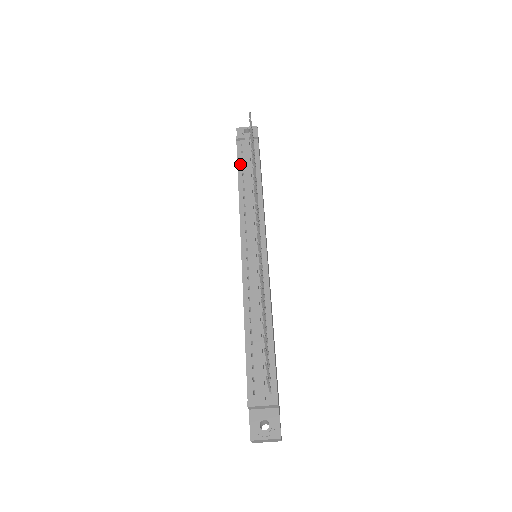
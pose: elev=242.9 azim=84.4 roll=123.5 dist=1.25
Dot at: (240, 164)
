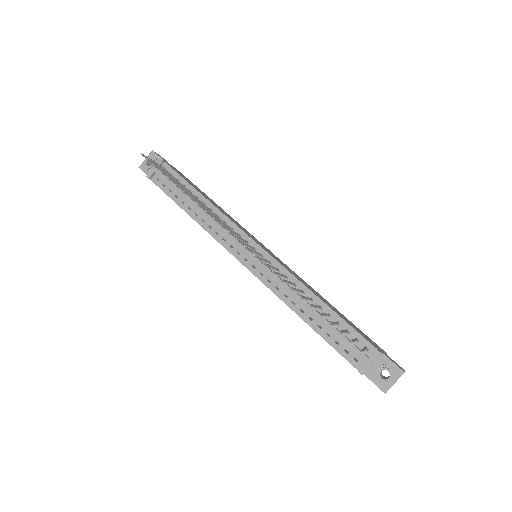
Dot at: (173, 197)
